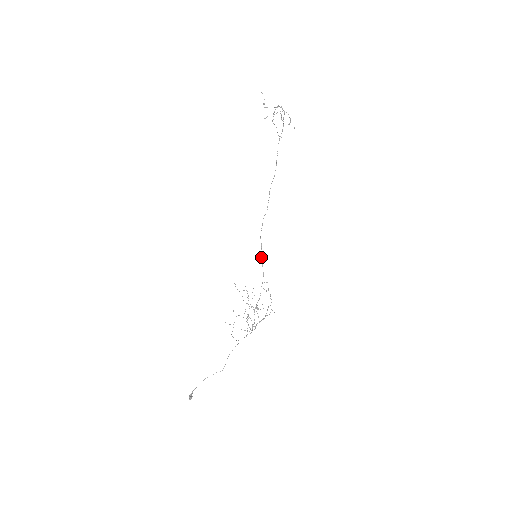
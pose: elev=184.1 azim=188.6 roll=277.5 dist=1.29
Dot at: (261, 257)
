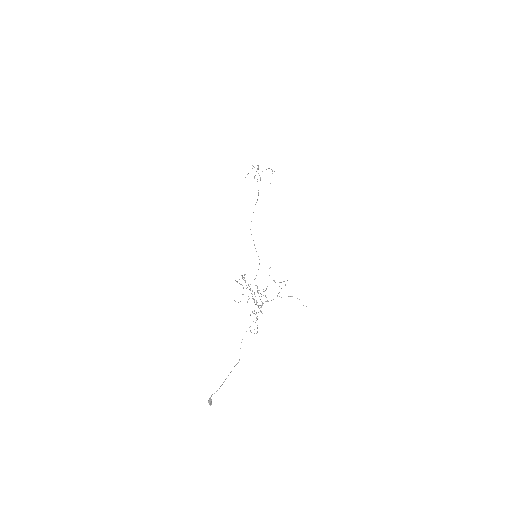
Dot at: (256, 251)
